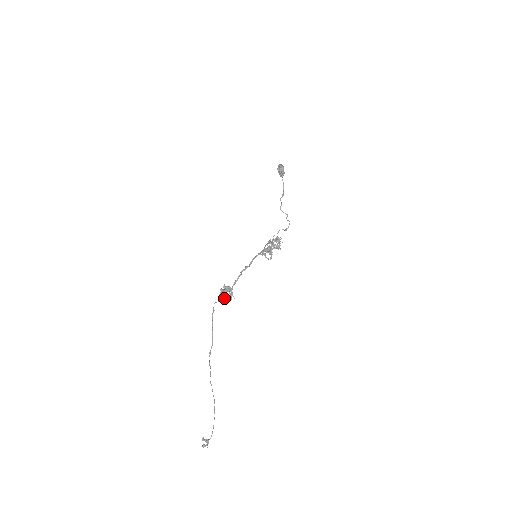
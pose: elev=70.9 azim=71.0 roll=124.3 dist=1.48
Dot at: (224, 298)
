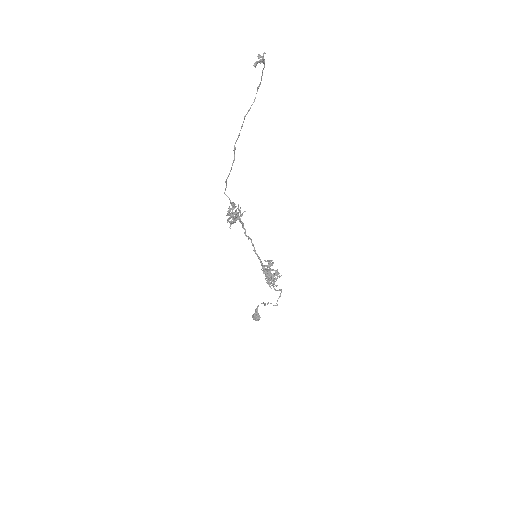
Dot at: (234, 203)
